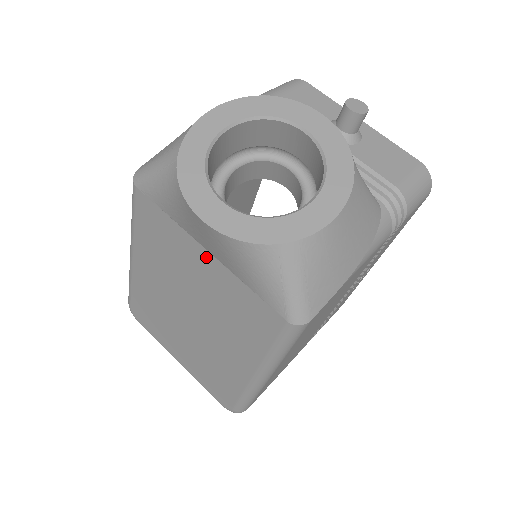
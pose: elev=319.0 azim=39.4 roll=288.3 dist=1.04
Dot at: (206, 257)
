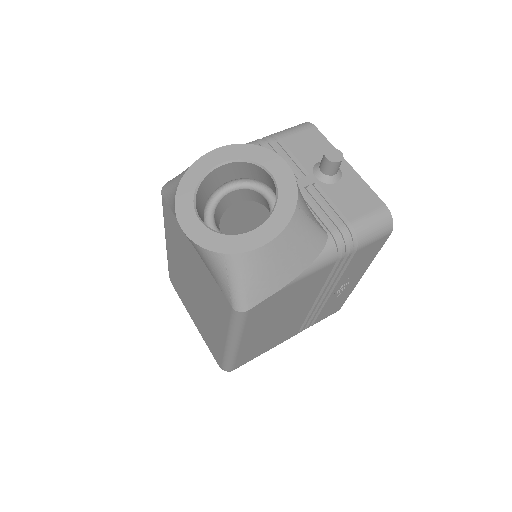
Dot at: (195, 252)
